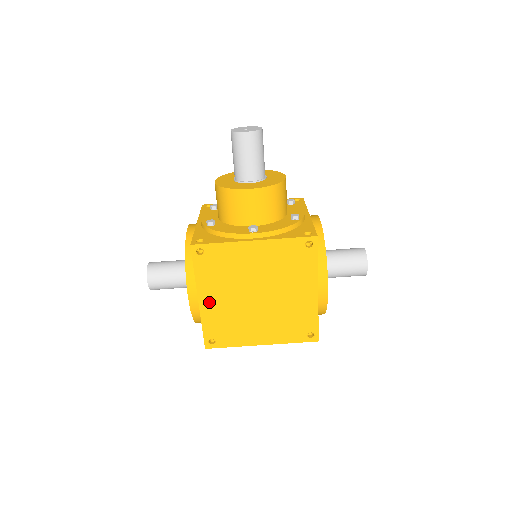
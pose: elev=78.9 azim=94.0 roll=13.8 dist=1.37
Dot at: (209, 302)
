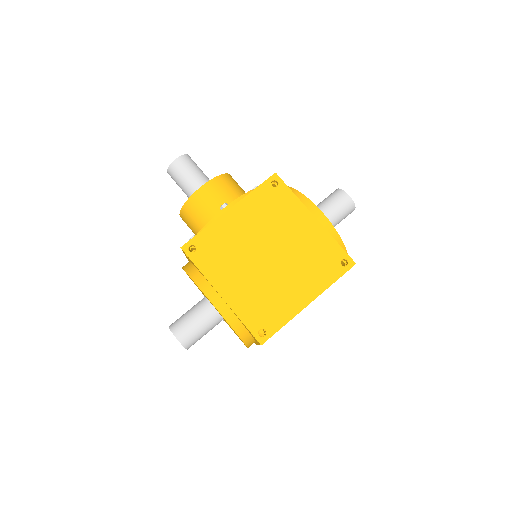
Dot at: (231, 291)
